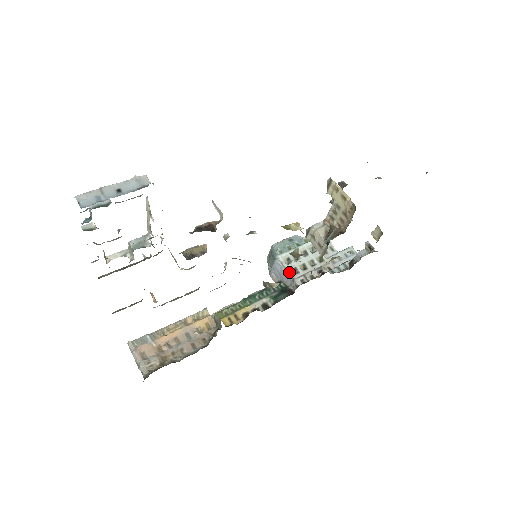
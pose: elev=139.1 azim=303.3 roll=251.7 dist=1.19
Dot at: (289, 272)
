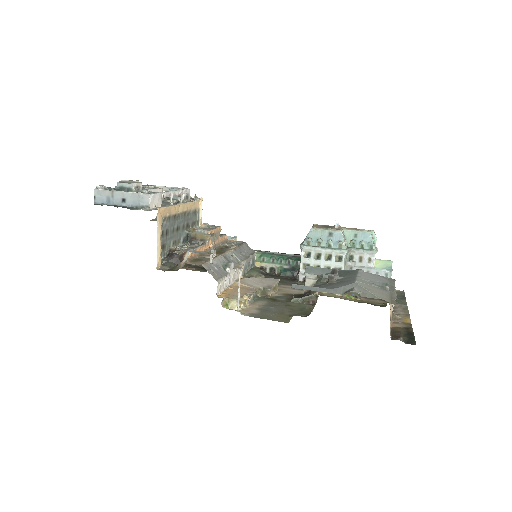
Dot at: (300, 265)
